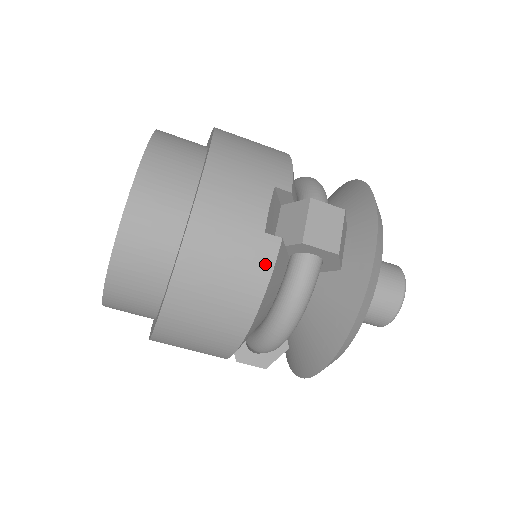
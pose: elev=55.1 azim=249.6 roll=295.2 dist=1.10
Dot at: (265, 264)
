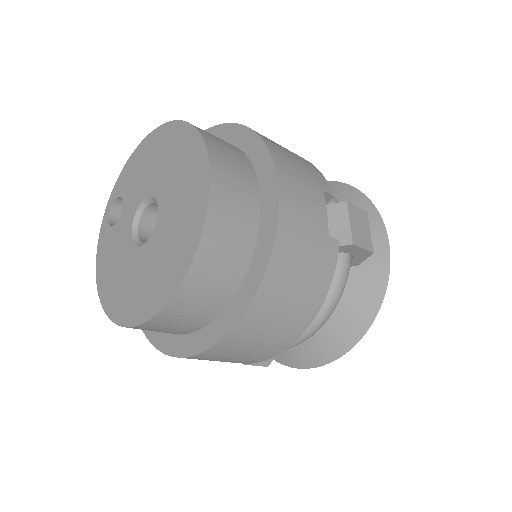
Dot at: (330, 266)
